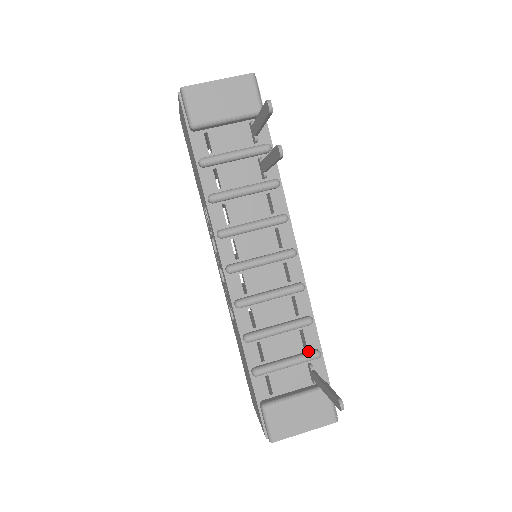
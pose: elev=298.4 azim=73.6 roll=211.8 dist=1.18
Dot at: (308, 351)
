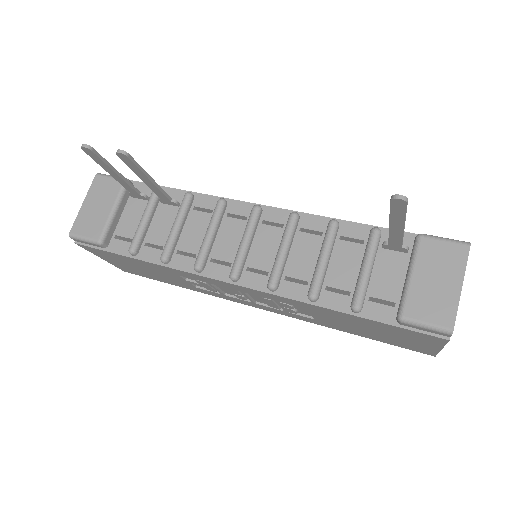
Dot at: (367, 241)
